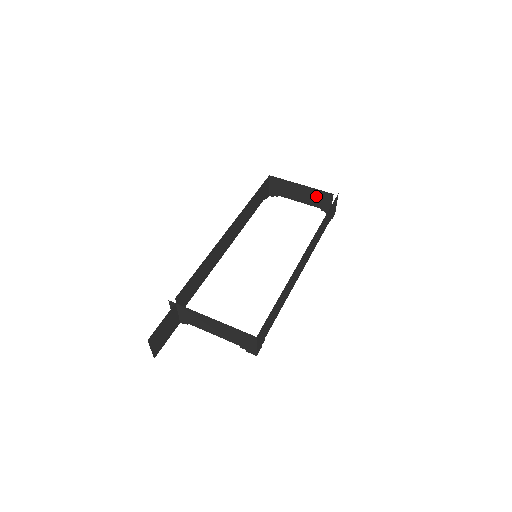
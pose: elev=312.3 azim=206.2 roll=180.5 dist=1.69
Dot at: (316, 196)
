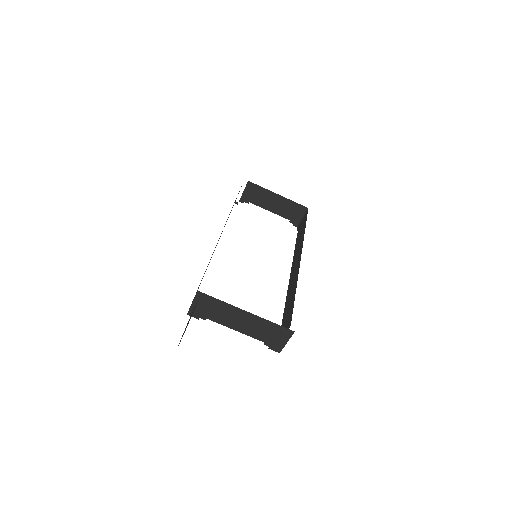
Dot at: (290, 208)
